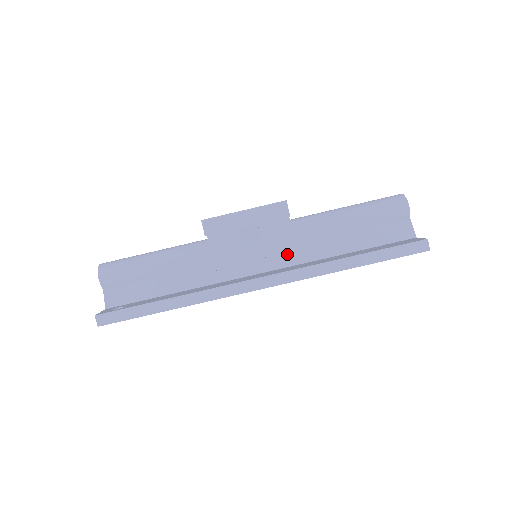
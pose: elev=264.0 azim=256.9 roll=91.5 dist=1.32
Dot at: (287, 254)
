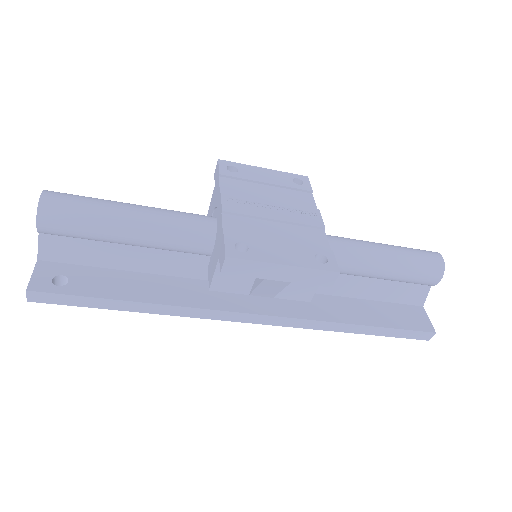
Dot at: occluded
